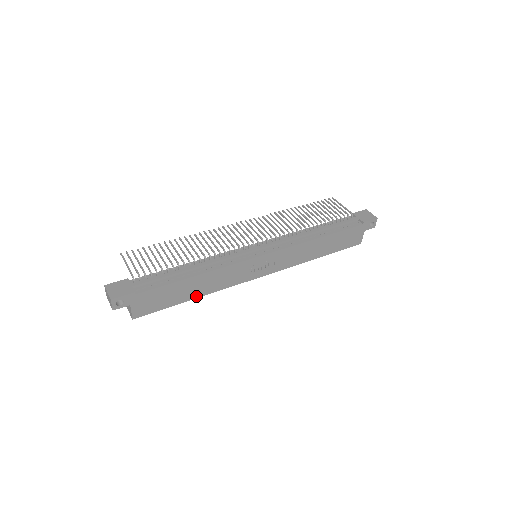
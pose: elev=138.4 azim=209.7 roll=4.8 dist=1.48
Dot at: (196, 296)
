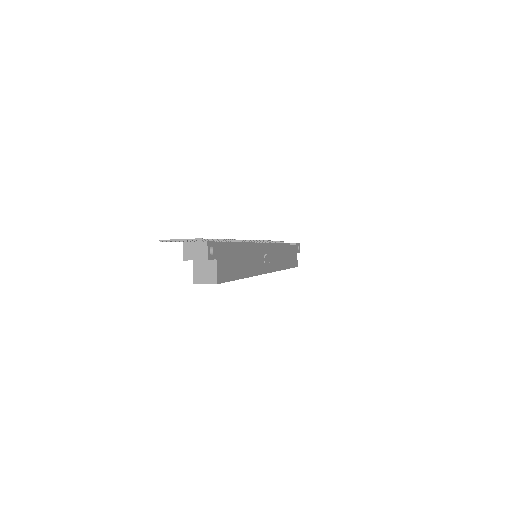
Dot at: (245, 275)
